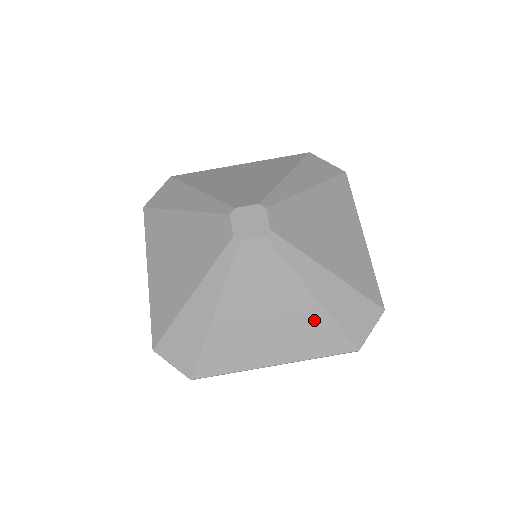
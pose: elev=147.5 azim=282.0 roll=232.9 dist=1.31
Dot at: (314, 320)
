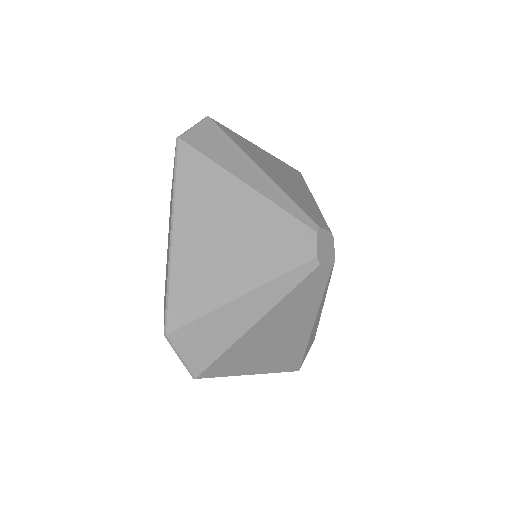
Dot at: (300, 343)
